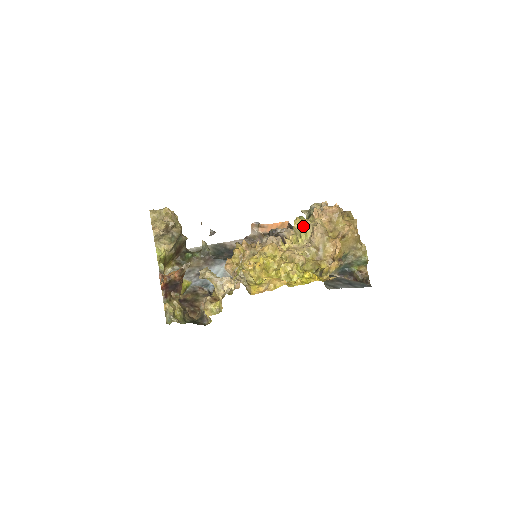
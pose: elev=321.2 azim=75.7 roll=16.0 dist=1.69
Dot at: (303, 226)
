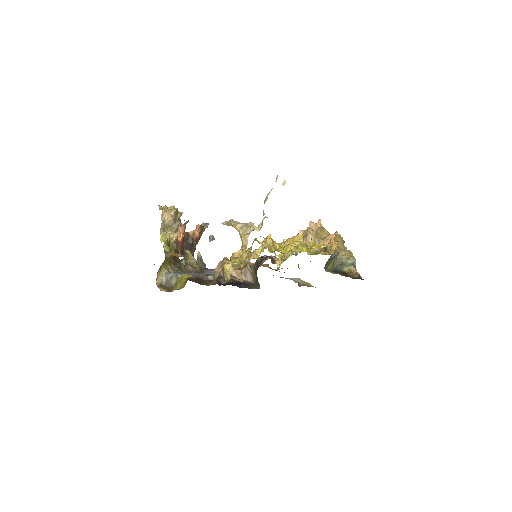
Dot at: occluded
